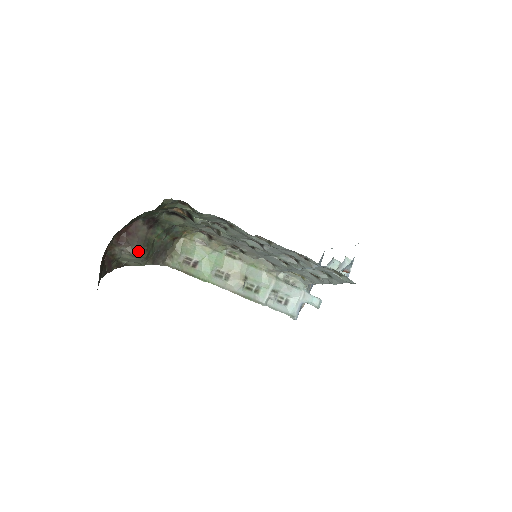
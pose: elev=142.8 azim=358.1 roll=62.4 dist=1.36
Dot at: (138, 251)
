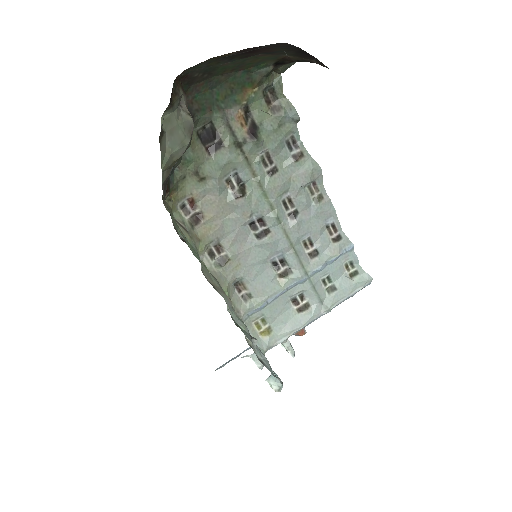
Dot at: (191, 126)
